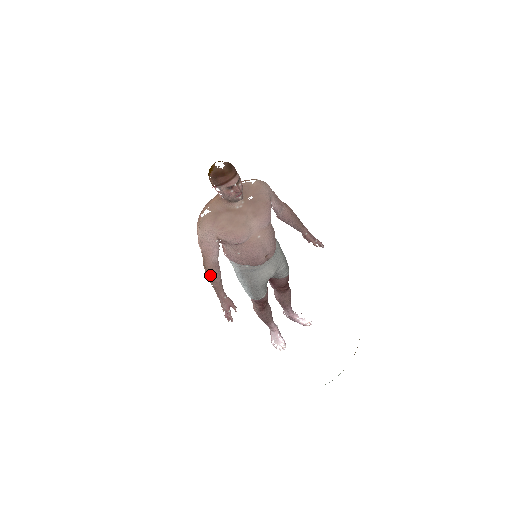
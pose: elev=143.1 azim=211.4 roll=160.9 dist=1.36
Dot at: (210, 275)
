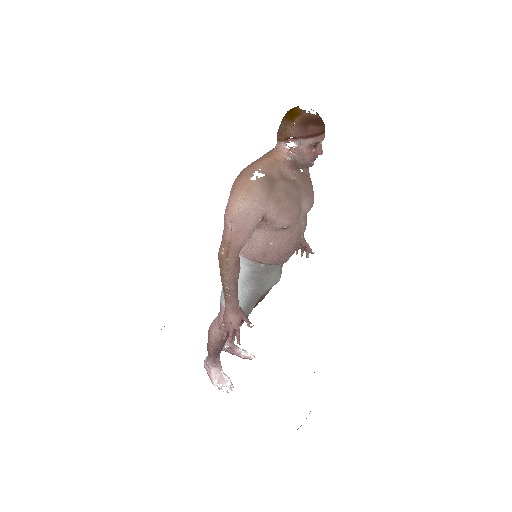
Dot at: (232, 270)
